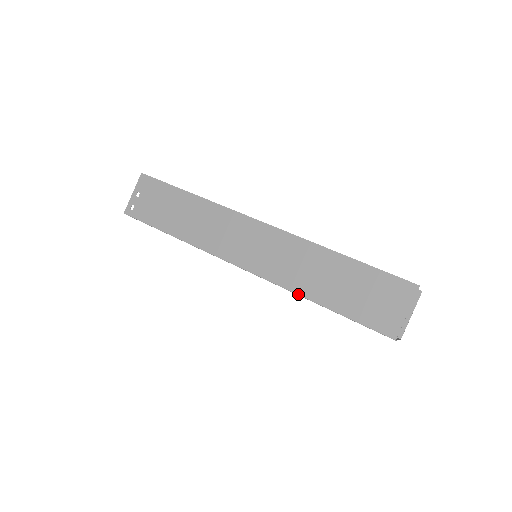
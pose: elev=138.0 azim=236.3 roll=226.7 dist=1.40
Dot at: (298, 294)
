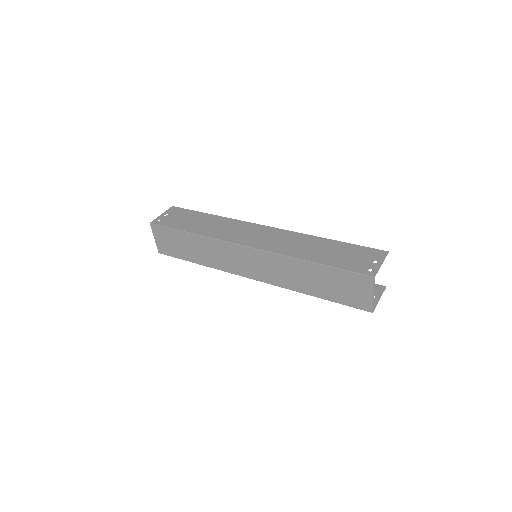
Dot at: (295, 258)
